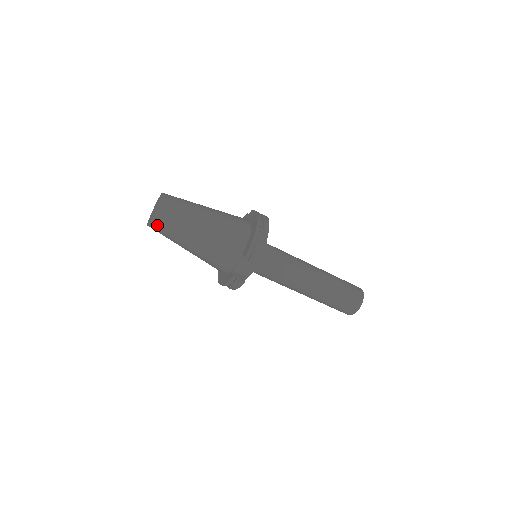
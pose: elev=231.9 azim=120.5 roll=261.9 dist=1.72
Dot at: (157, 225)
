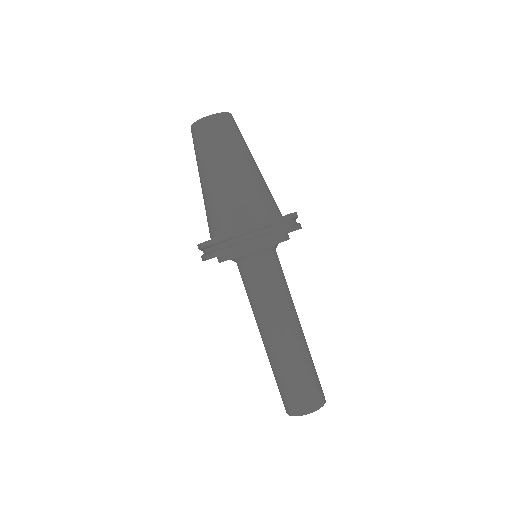
Dot at: (221, 122)
